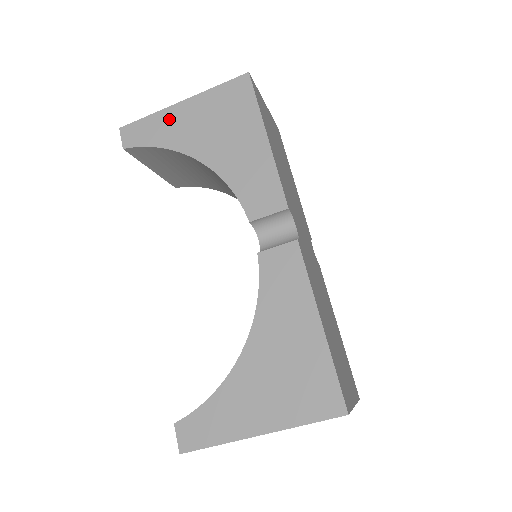
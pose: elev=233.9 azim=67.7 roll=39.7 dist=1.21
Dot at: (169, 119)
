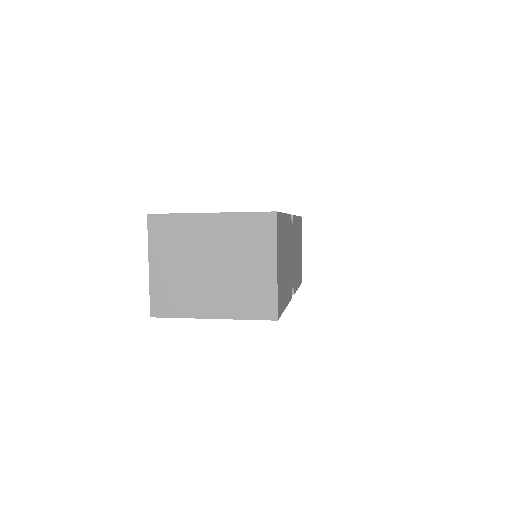
Dot at: occluded
